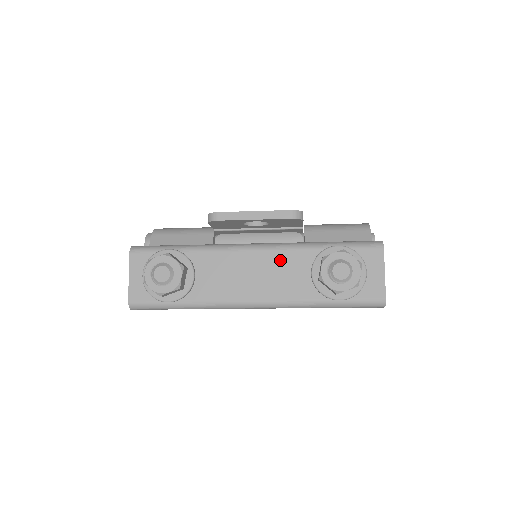
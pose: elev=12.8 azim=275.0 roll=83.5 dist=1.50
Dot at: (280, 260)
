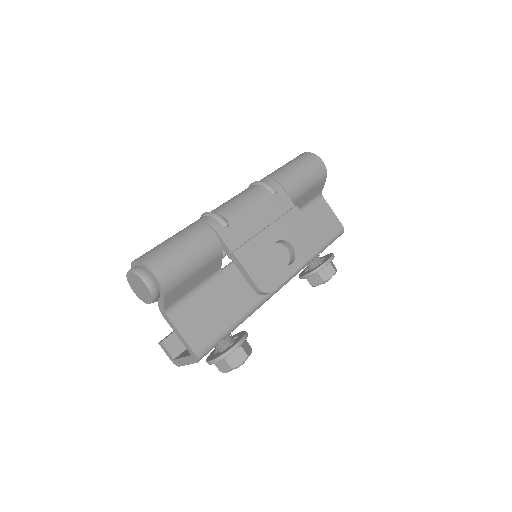
Dot at: occluded
